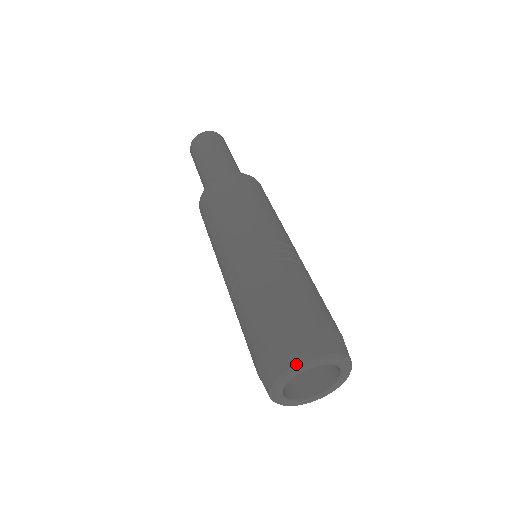
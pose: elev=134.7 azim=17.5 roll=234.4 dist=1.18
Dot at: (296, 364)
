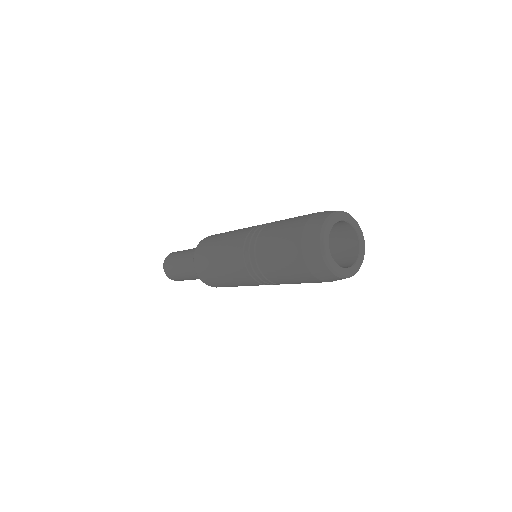
Dot at: (339, 211)
